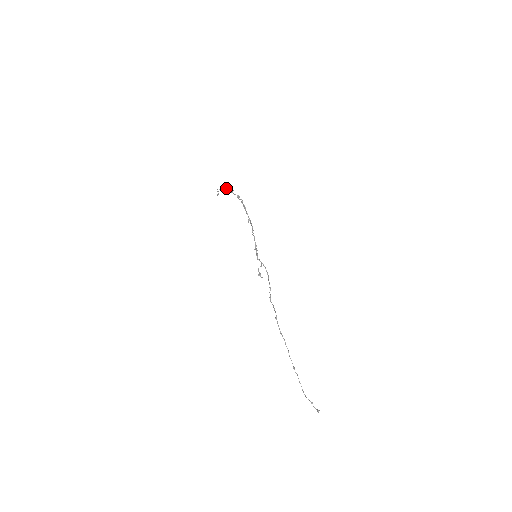
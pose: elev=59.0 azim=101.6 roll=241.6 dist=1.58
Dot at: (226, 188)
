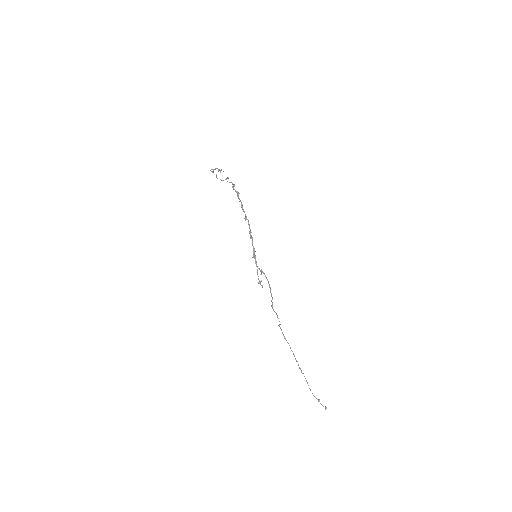
Dot at: (220, 170)
